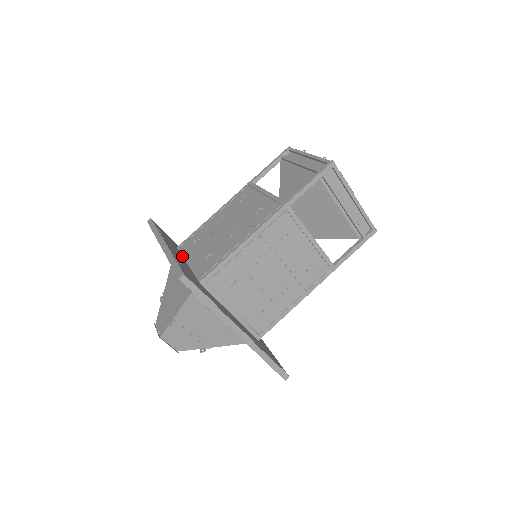
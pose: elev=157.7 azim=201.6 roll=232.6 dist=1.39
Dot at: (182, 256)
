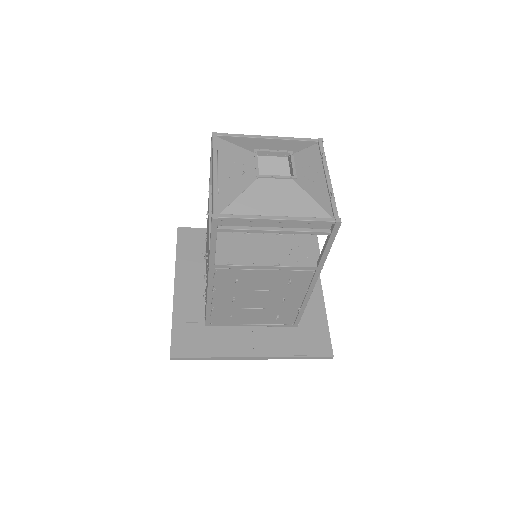
Dot at: (205, 271)
